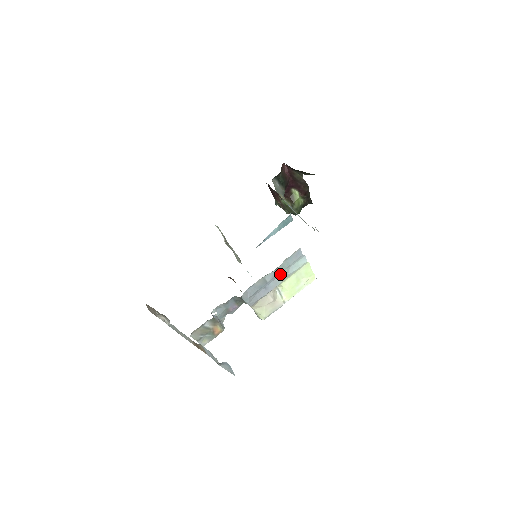
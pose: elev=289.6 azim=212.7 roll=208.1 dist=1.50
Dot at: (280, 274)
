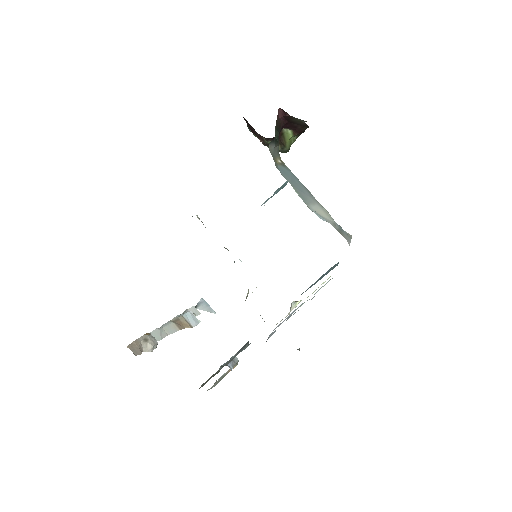
Dot at: occluded
